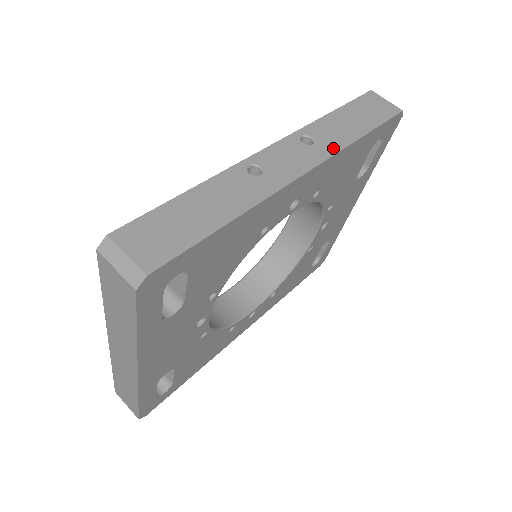
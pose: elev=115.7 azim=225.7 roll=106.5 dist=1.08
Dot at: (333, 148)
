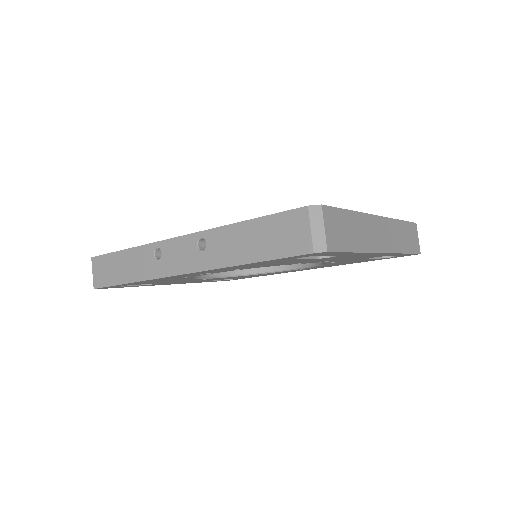
Dot at: (212, 263)
